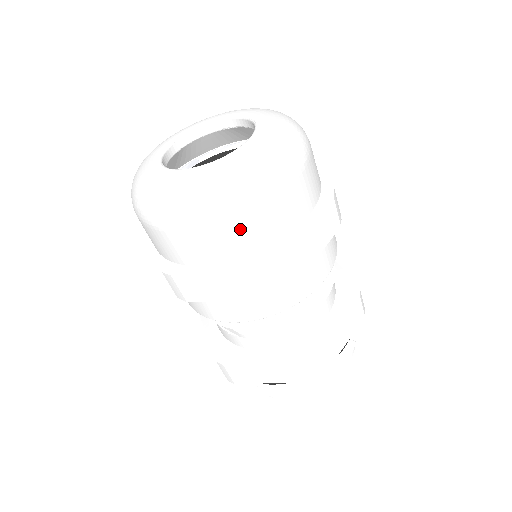
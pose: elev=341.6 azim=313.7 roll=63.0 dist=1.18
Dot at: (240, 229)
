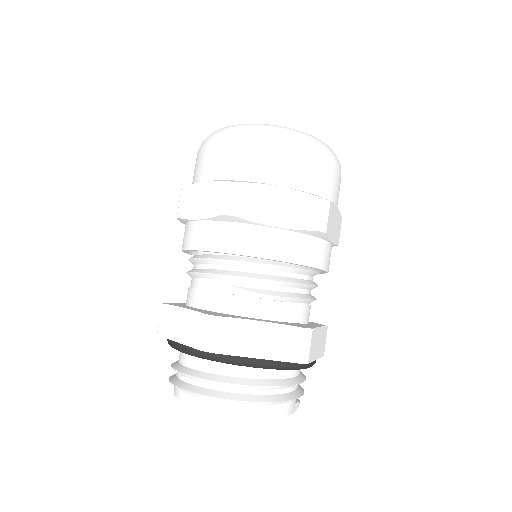
Dot at: (314, 168)
